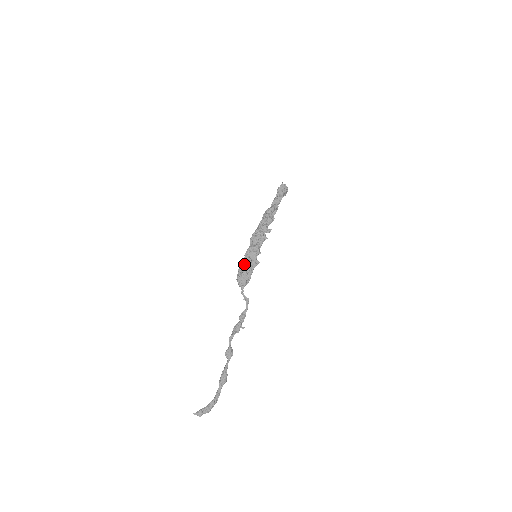
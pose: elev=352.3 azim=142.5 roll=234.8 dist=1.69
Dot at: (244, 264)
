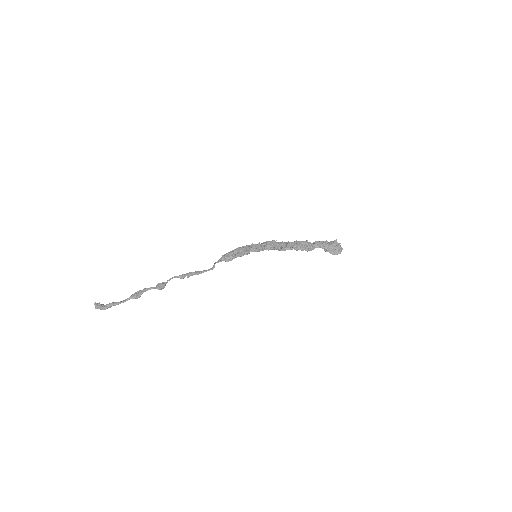
Dot at: (237, 248)
